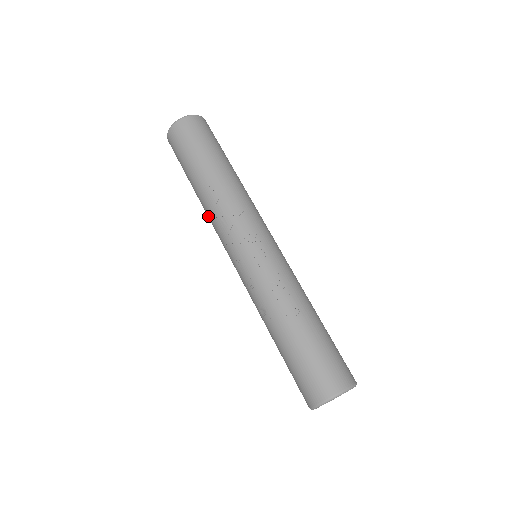
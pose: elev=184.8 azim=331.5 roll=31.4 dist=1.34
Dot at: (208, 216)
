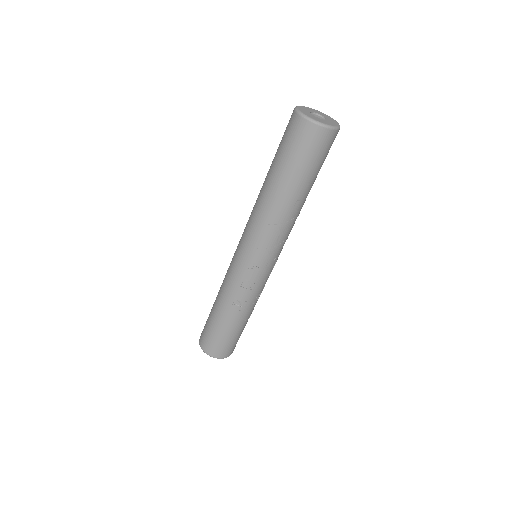
Dot at: (268, 219)
